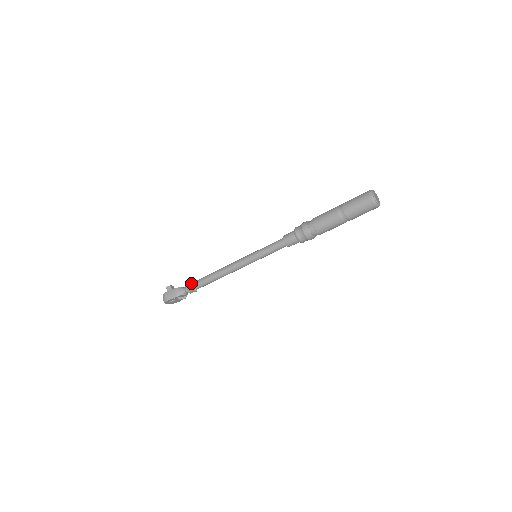
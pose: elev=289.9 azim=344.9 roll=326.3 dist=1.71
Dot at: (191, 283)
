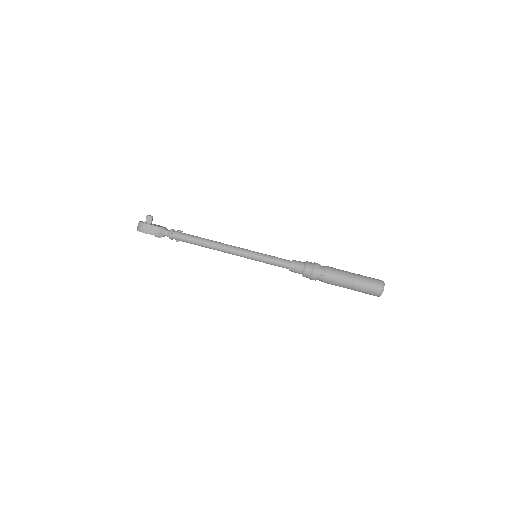
Dot at: (177, 232)
